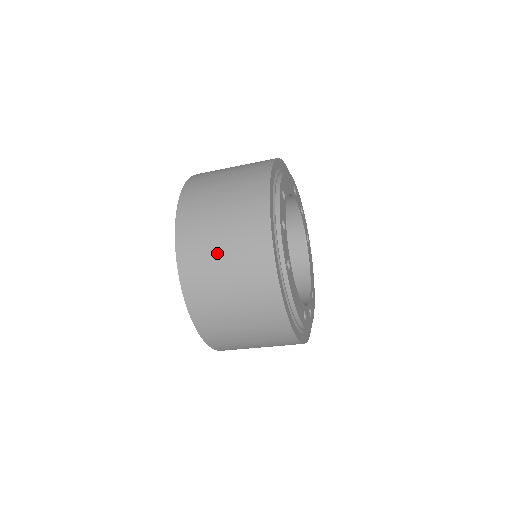
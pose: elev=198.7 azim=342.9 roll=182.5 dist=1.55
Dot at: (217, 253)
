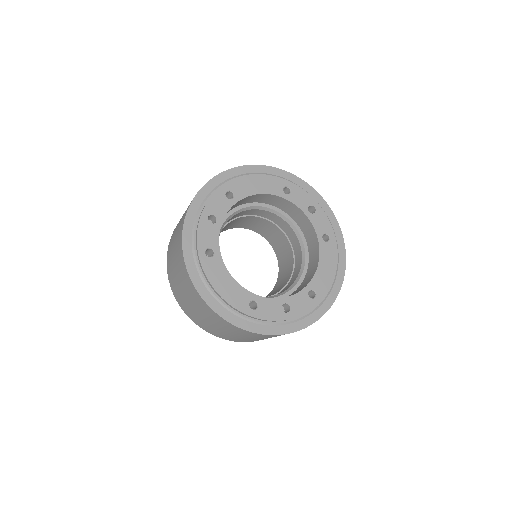
Dot at: (173, 248)
